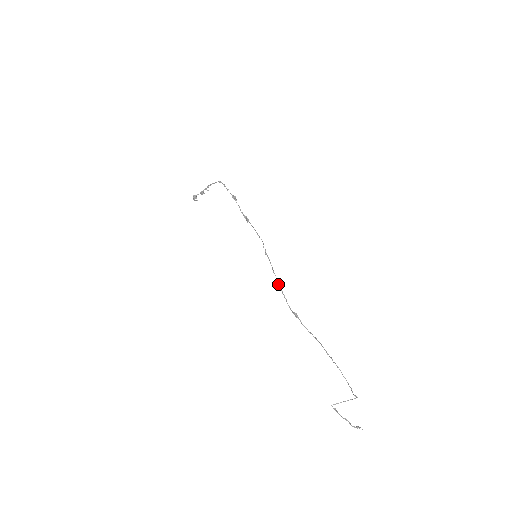
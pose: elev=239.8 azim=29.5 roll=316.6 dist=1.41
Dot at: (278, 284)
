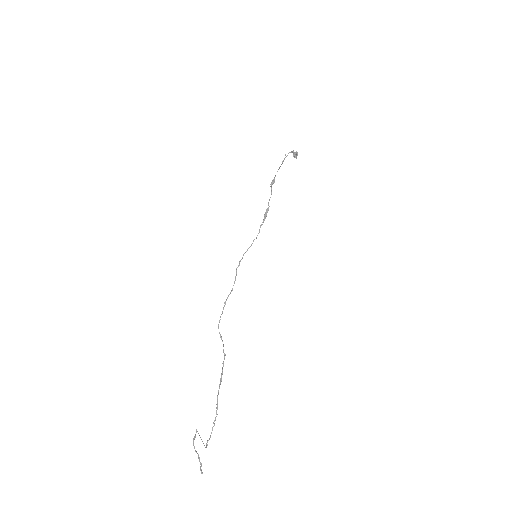
Dot at: occluded
